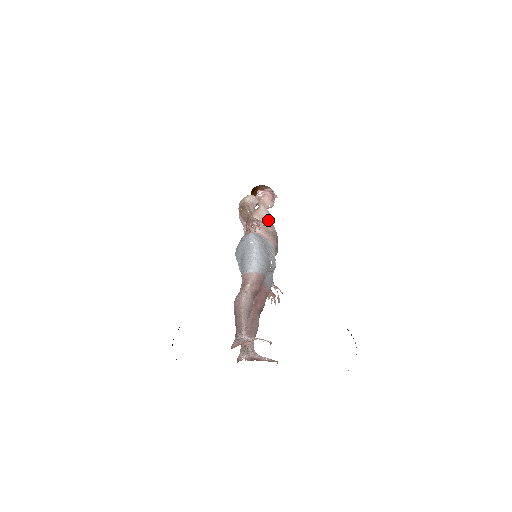
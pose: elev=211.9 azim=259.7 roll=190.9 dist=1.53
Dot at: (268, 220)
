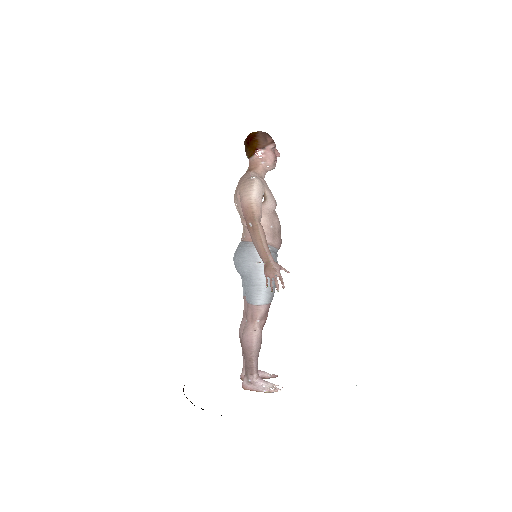
Dot at: (273, 212)
